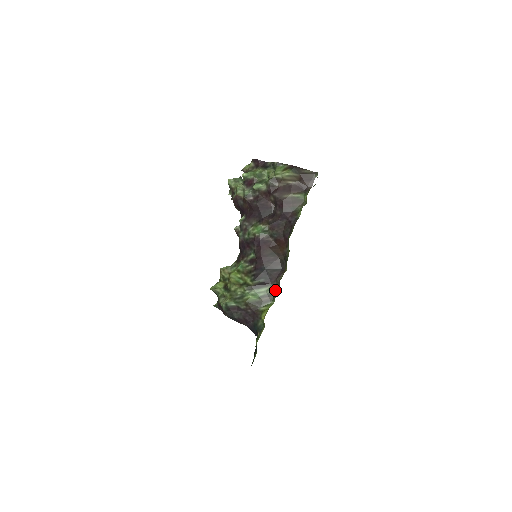
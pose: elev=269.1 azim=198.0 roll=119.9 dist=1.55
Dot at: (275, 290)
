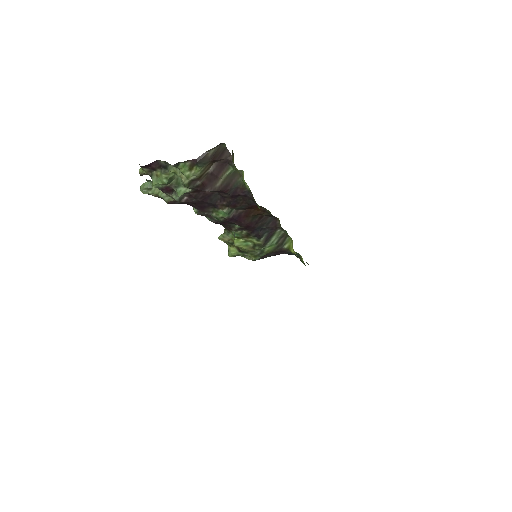
Dot at: (283, 232)
